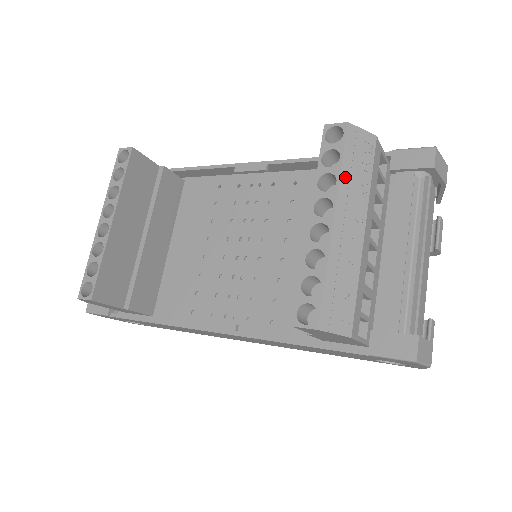
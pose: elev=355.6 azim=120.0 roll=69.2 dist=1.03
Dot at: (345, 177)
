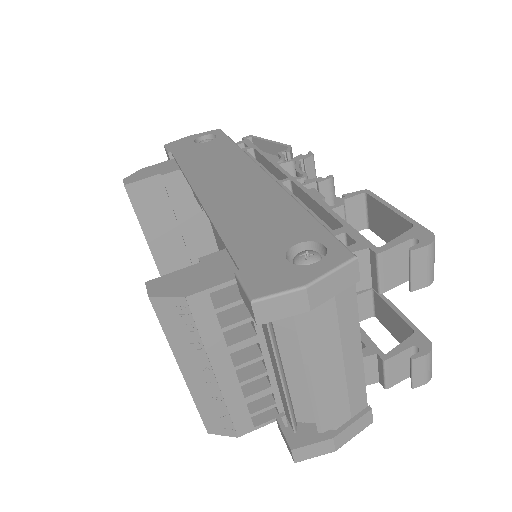
Dot at: (173, 342)
